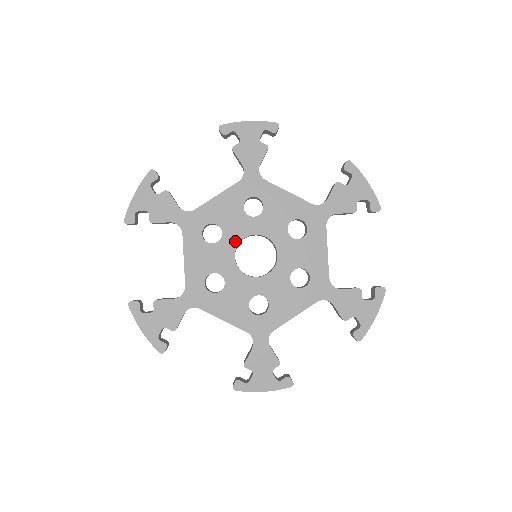
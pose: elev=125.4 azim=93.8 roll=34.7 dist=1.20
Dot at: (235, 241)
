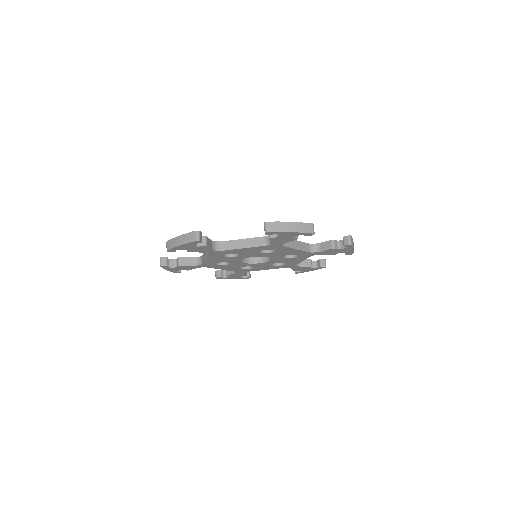
Dot at: occluded
